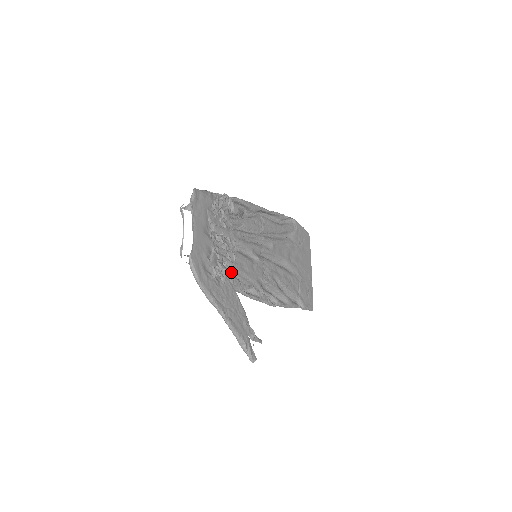
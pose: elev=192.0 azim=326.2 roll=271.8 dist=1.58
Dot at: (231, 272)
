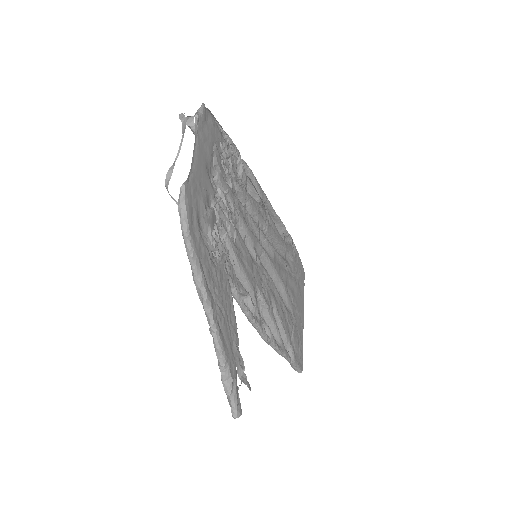
Dot at: occluded
